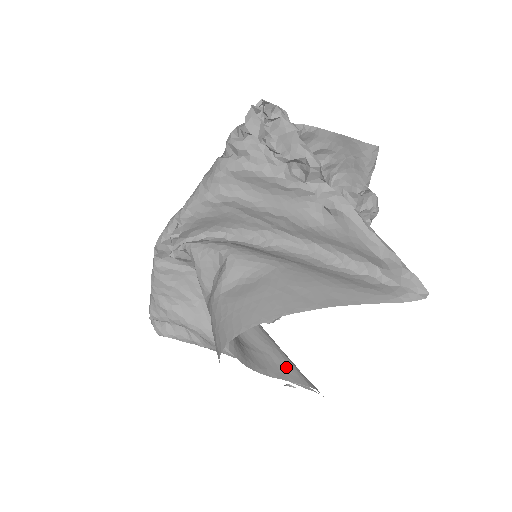
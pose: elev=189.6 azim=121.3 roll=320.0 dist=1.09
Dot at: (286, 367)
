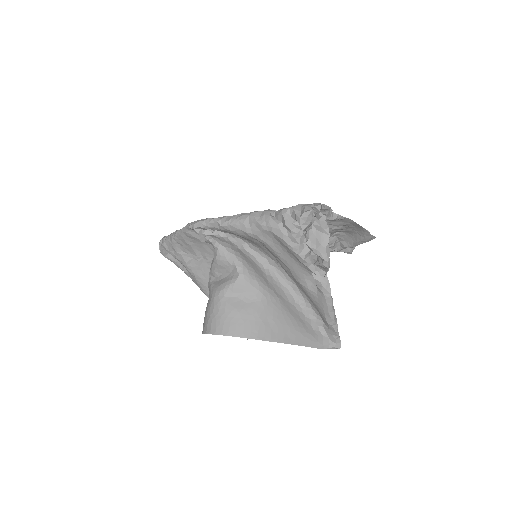
Dot at: occluded
